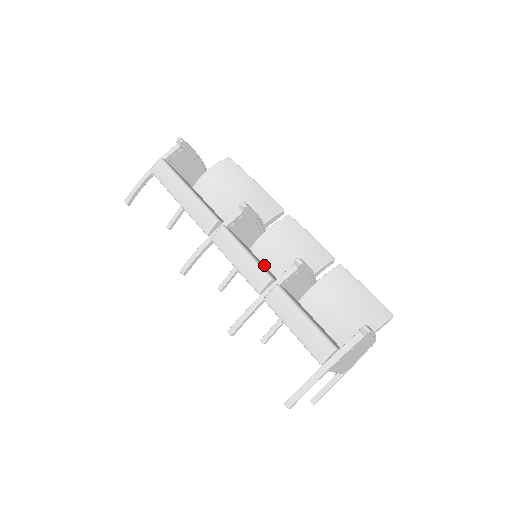
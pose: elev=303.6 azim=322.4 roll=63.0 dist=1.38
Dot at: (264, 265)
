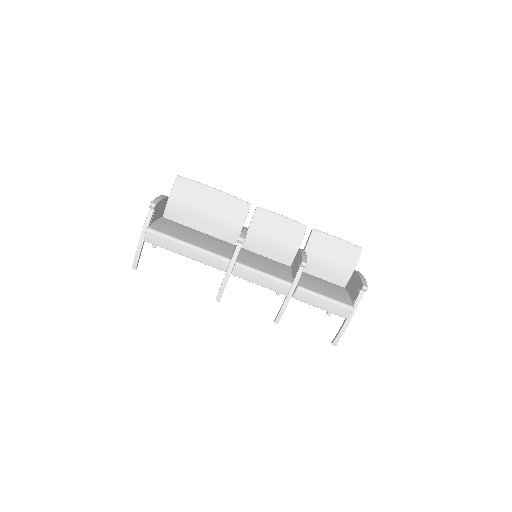
Dot at: (259, 253)
